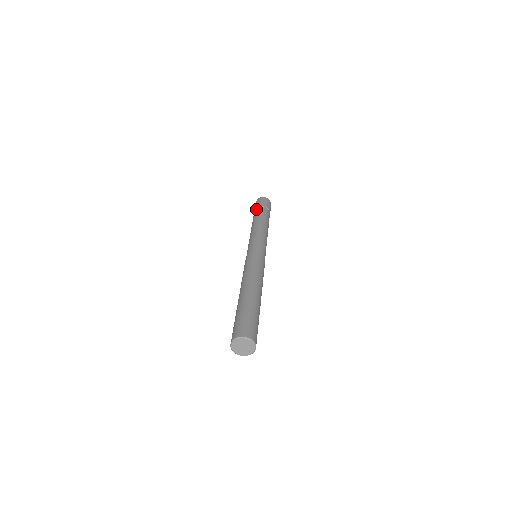
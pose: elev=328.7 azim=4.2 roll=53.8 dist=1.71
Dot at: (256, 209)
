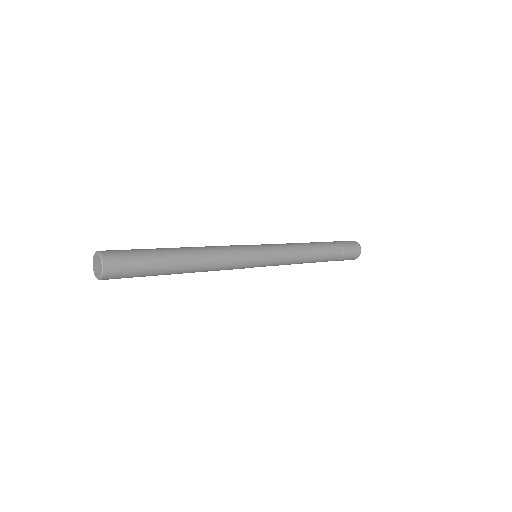
Dot at: occluded
